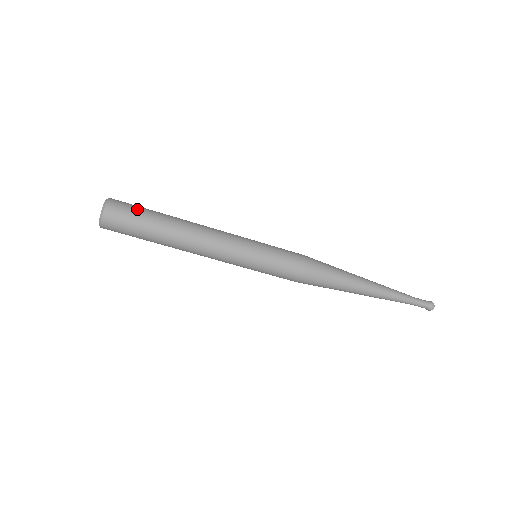
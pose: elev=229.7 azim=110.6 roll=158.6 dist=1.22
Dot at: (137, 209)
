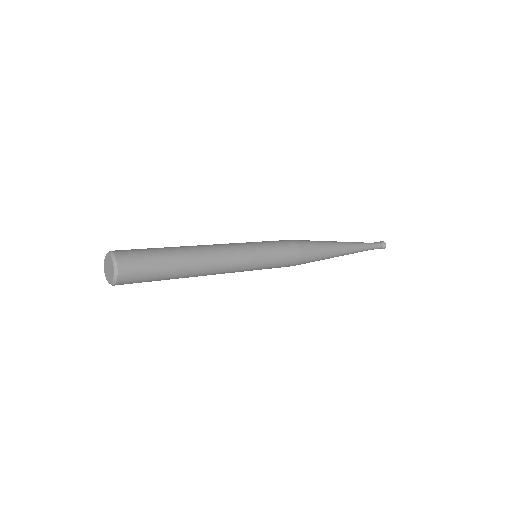
Dot at: (149, 276)
